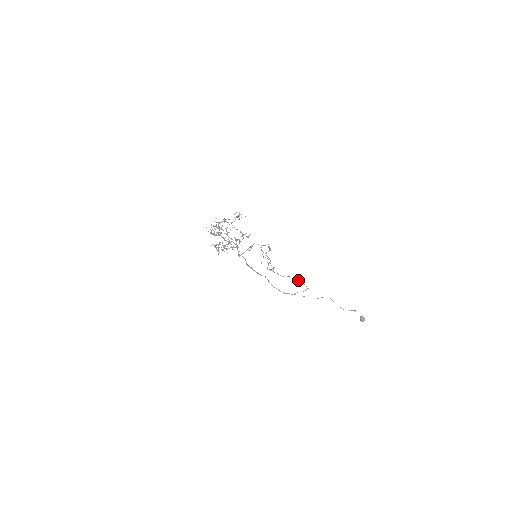
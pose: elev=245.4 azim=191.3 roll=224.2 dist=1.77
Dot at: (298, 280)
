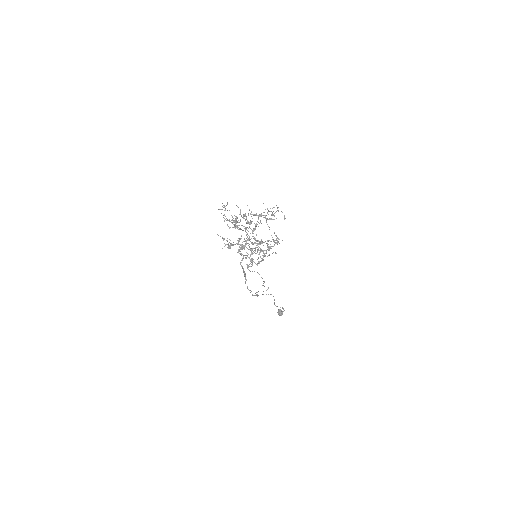
Dot at: occluded
